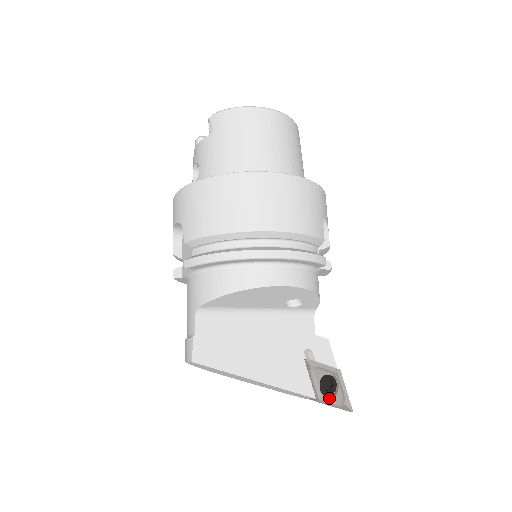
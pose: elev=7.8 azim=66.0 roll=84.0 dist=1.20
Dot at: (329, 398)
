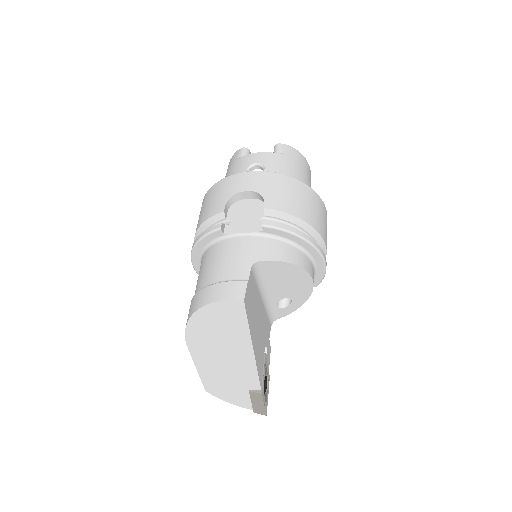
Dot at: (264, 395)
